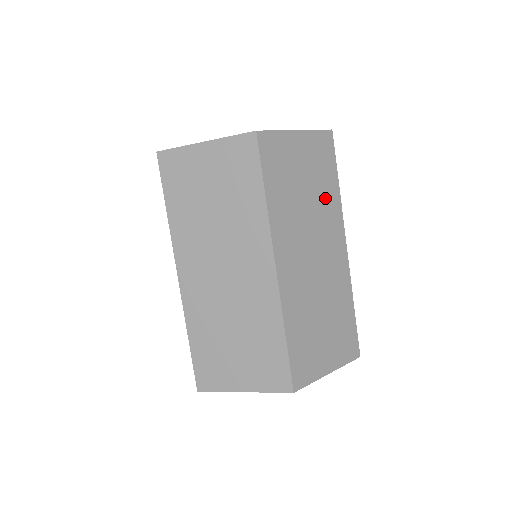
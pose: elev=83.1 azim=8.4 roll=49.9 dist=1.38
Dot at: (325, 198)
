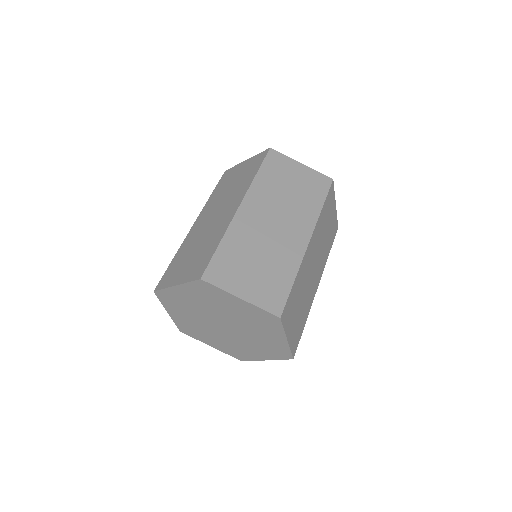
Dot at: (305, 204)
